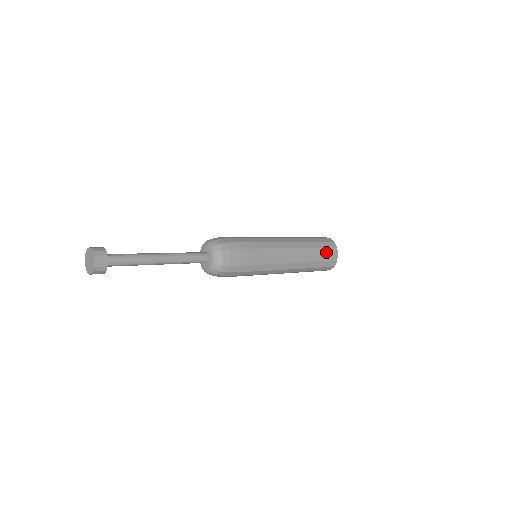
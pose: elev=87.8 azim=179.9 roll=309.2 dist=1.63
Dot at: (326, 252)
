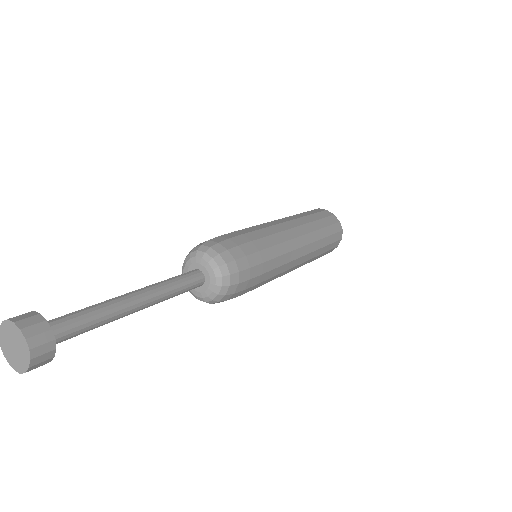
Dot at: (322, 216)
